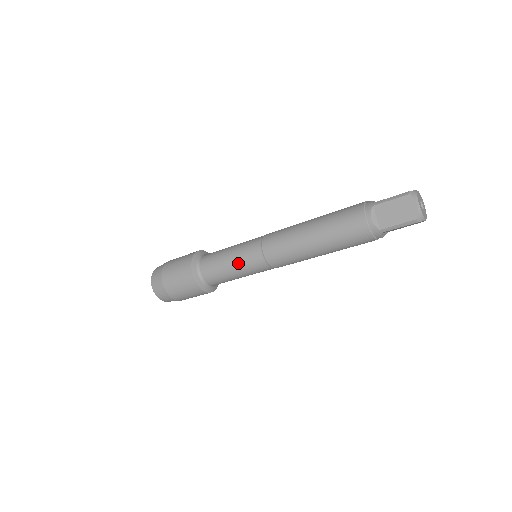
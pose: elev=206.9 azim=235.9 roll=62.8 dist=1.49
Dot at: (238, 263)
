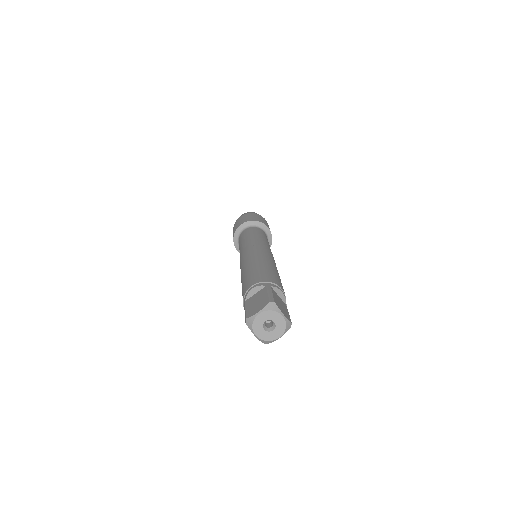
Dot at: occluded
